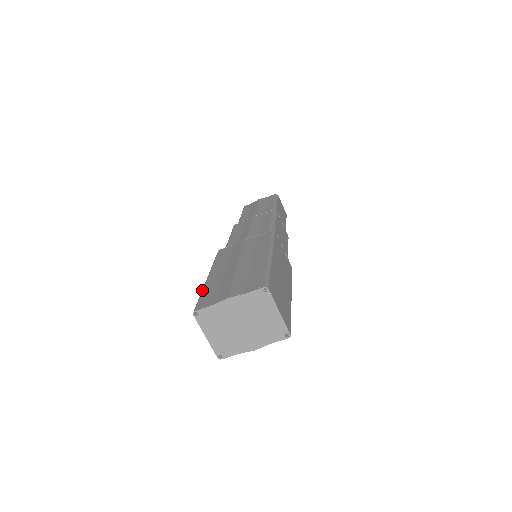
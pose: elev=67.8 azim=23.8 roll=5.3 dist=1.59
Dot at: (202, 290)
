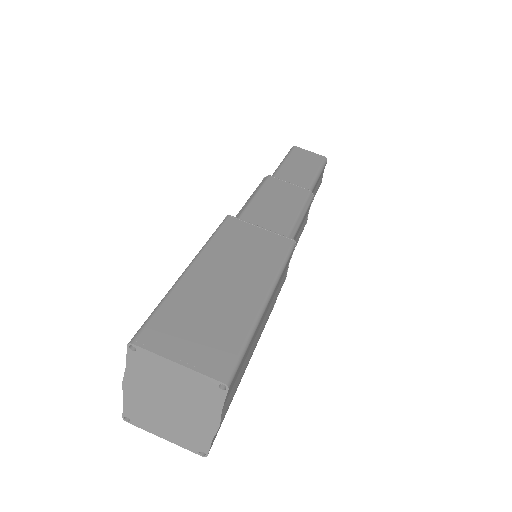
Dot at: occluded
